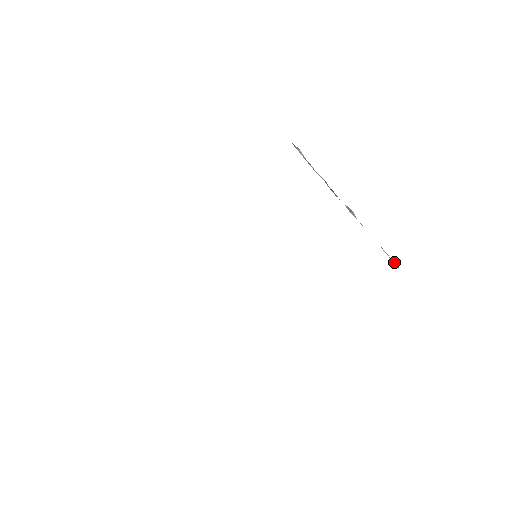
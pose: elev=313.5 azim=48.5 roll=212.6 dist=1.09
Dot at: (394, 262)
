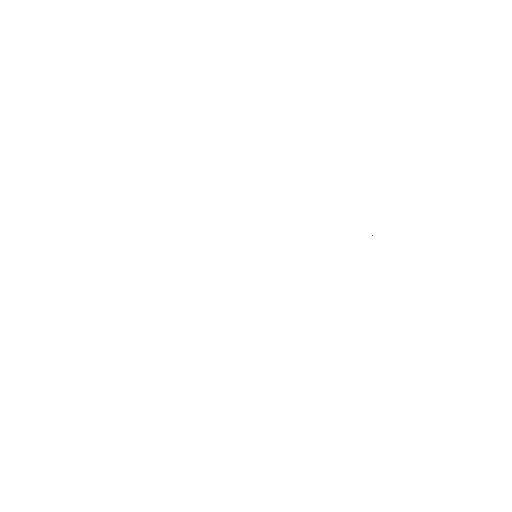
Dot at: occluded
